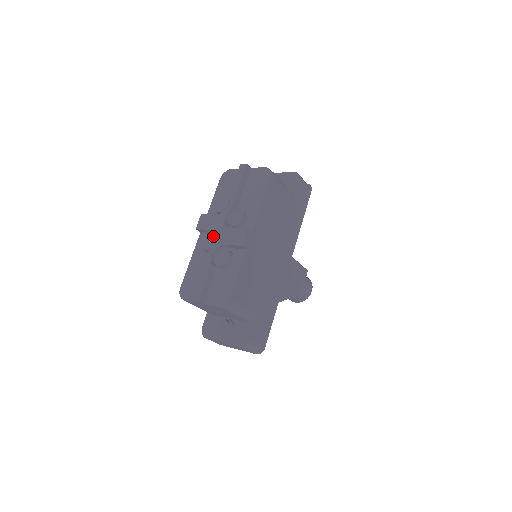
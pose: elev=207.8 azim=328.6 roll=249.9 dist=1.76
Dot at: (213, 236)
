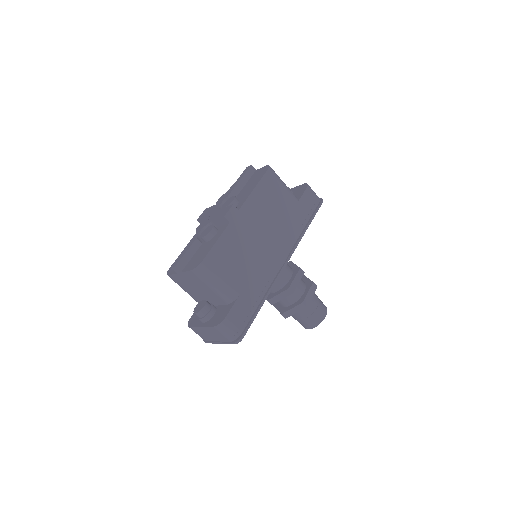
Dot at: (207, 220)
